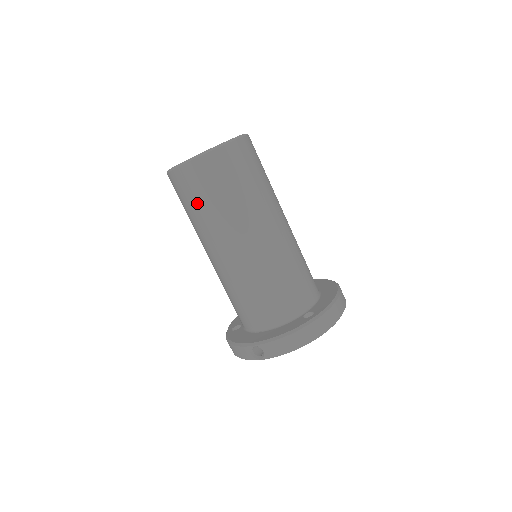
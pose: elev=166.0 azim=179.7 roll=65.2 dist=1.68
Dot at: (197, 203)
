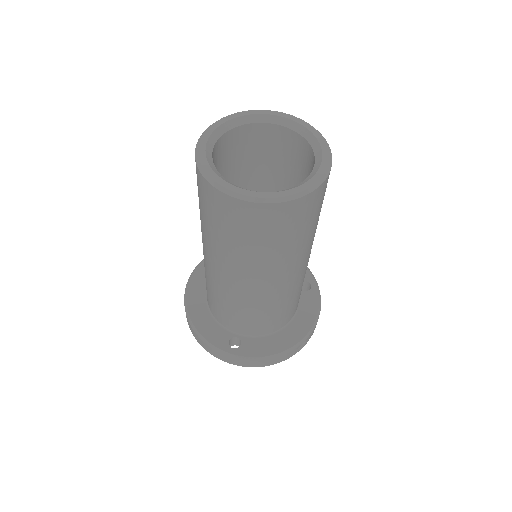
Dot at: occluded
